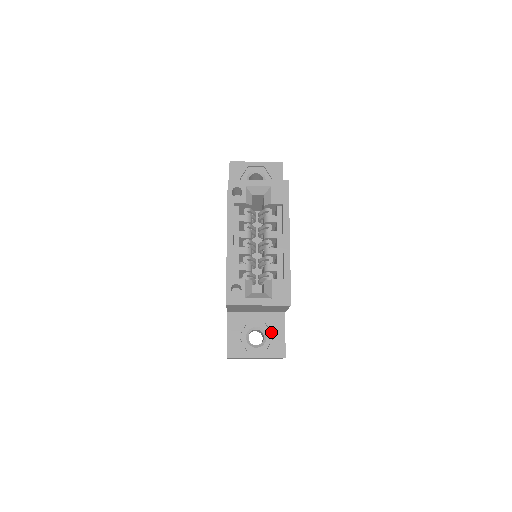
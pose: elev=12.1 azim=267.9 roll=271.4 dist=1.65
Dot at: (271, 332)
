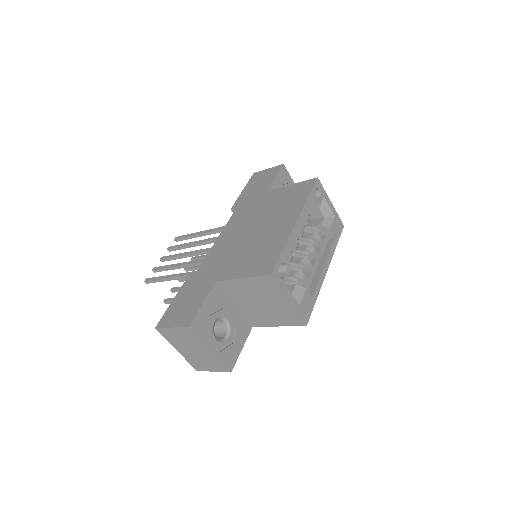
Dot at: (235, 336)
